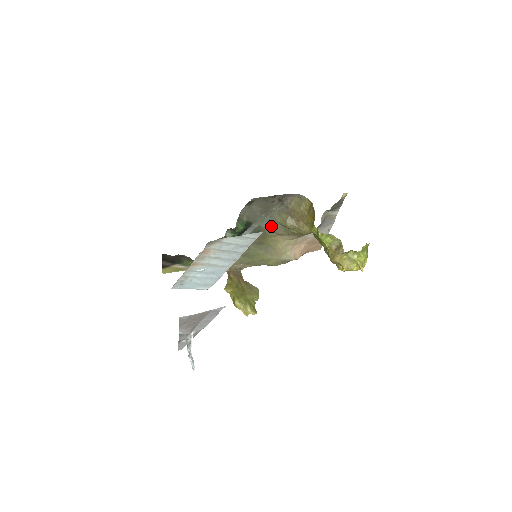
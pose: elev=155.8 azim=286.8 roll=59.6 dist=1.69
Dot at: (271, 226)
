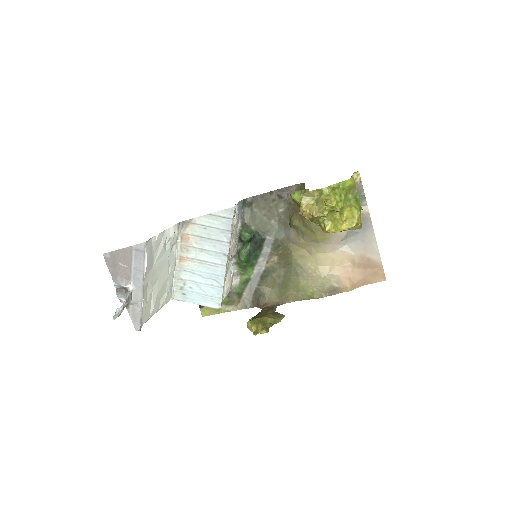
Dot at: (287, 235)
